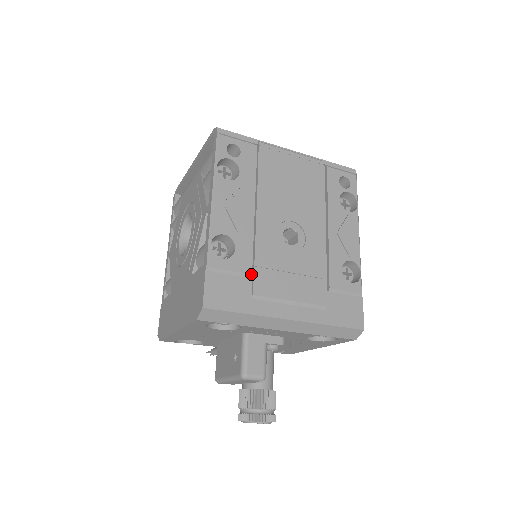
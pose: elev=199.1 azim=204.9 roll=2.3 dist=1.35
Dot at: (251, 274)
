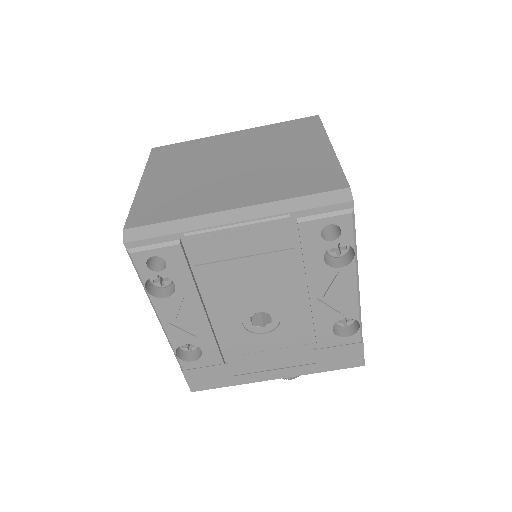
Dot at: (227, 358)
